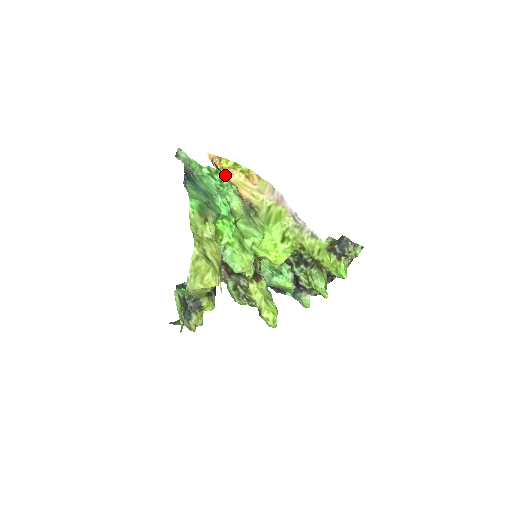
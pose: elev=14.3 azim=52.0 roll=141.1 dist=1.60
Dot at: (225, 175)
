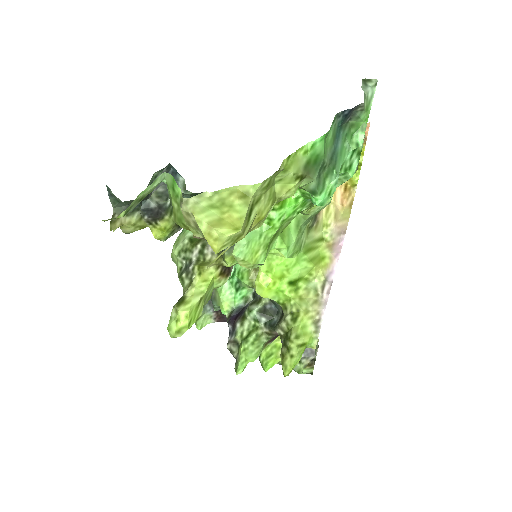
Dot at: occluded
